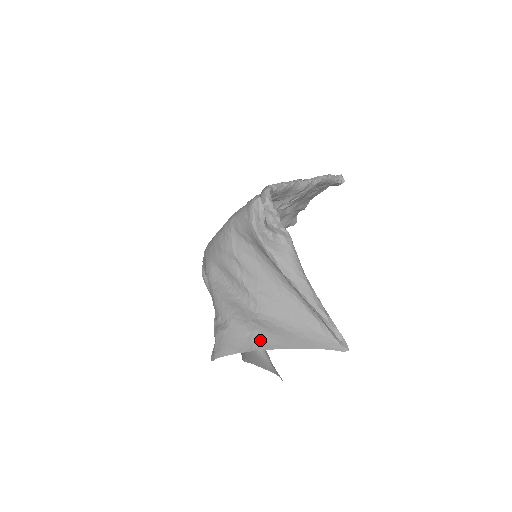
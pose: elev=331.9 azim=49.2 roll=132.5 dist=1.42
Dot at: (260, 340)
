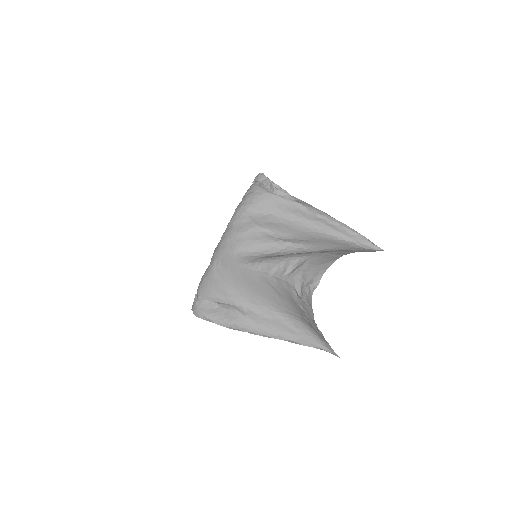
Dot at: (338, 253)
